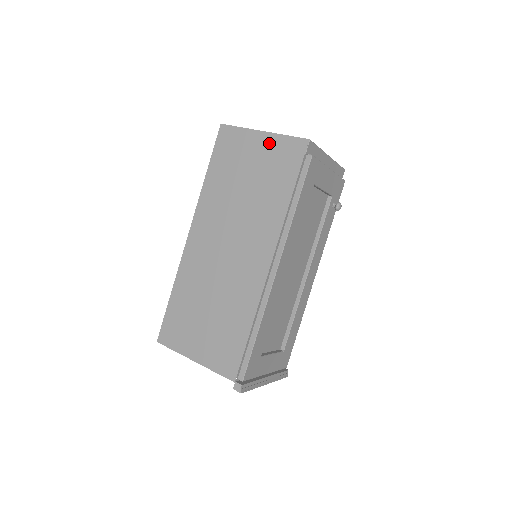
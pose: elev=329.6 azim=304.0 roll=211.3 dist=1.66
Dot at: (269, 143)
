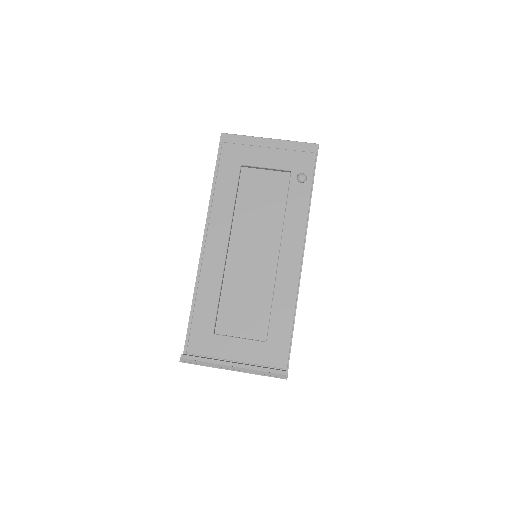
Dot at: occluded
